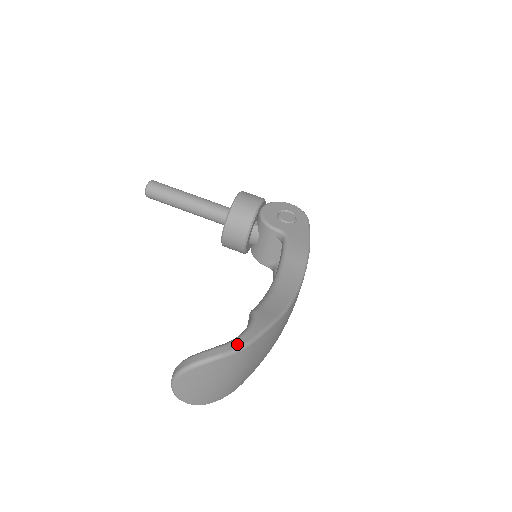
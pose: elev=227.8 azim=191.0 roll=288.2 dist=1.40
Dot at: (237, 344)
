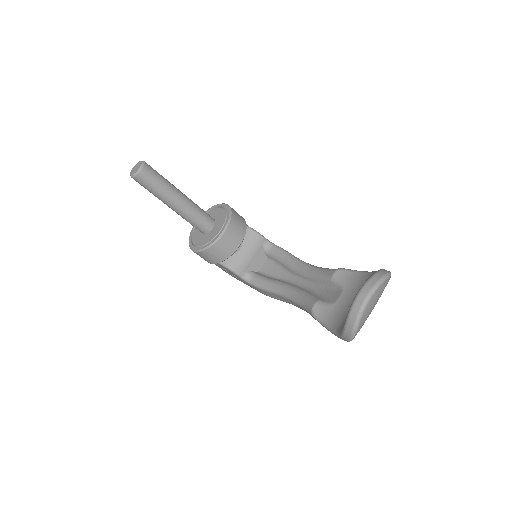
Dot at: occluded
